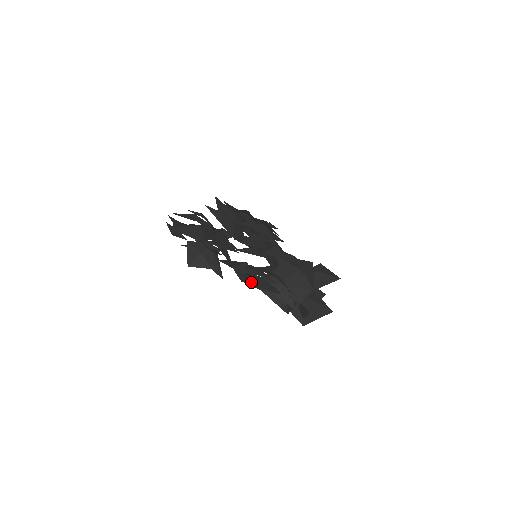
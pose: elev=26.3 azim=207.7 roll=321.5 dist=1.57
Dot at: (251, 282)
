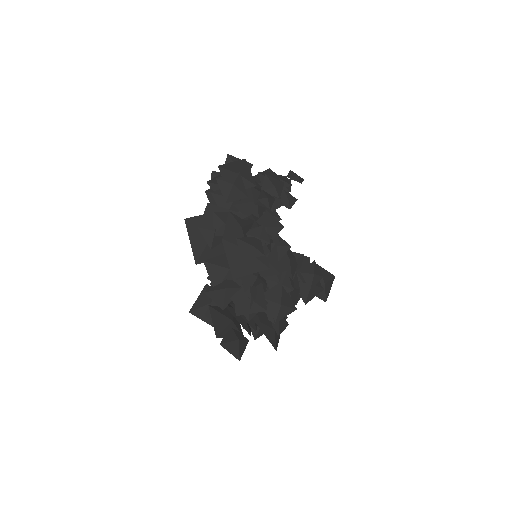
Dot at: (195, 305)
